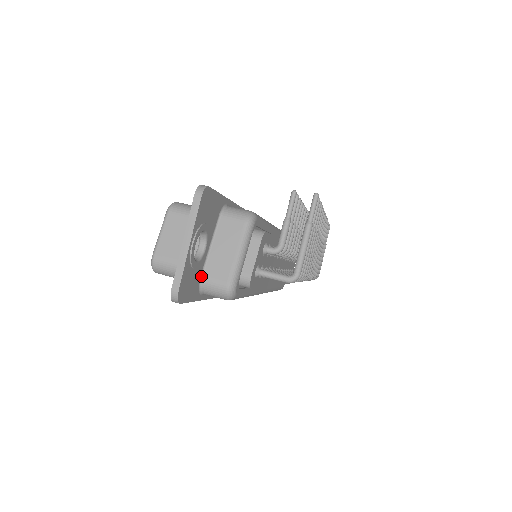
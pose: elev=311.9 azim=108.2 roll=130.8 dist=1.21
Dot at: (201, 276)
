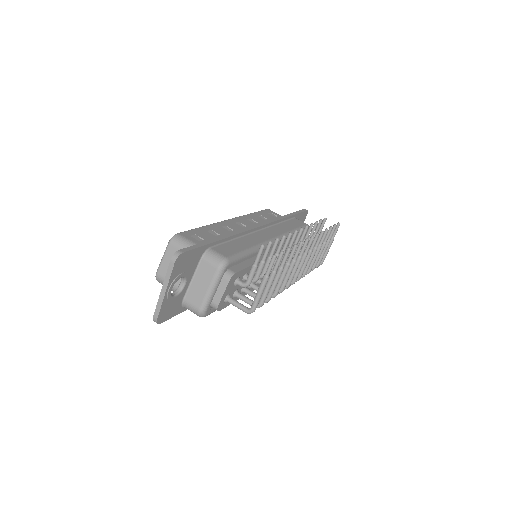
Dot at: (183, 299)
